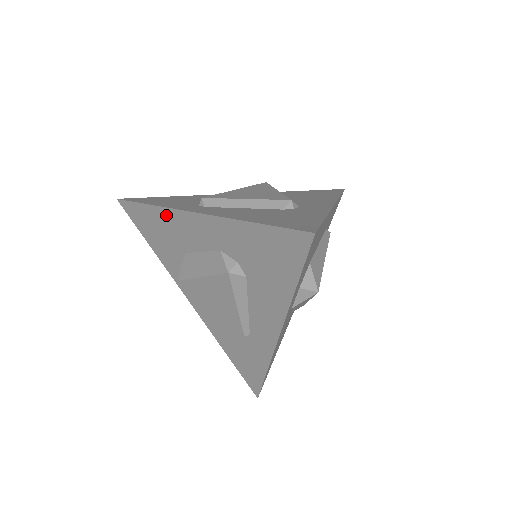
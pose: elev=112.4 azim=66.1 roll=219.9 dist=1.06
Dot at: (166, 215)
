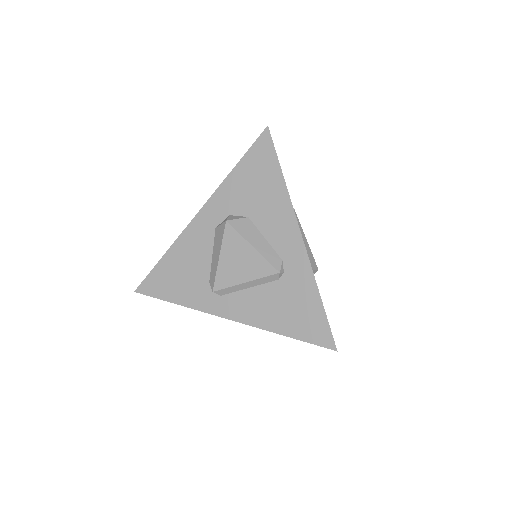
Dot at: occluded
